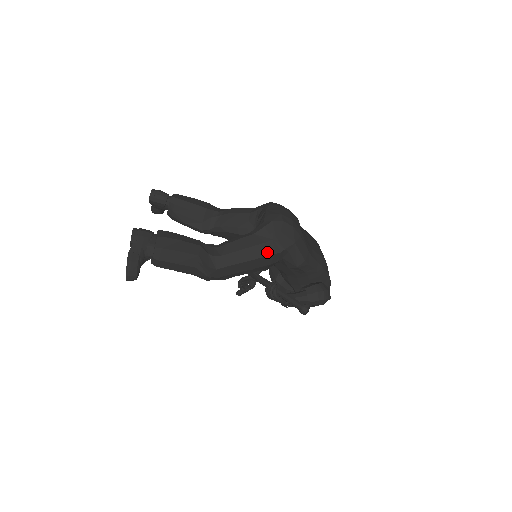
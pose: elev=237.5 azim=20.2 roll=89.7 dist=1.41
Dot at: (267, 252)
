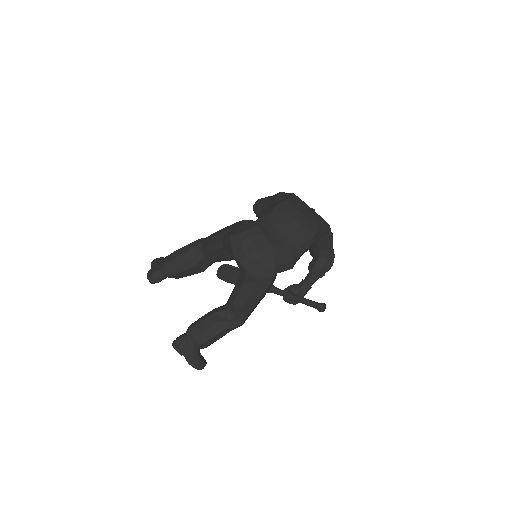
Dot at: (263, 289)
